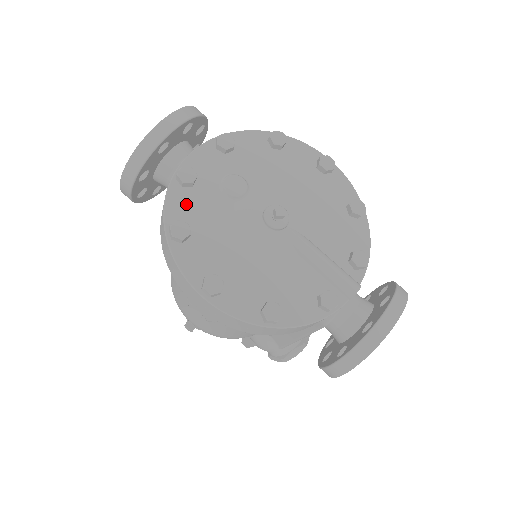
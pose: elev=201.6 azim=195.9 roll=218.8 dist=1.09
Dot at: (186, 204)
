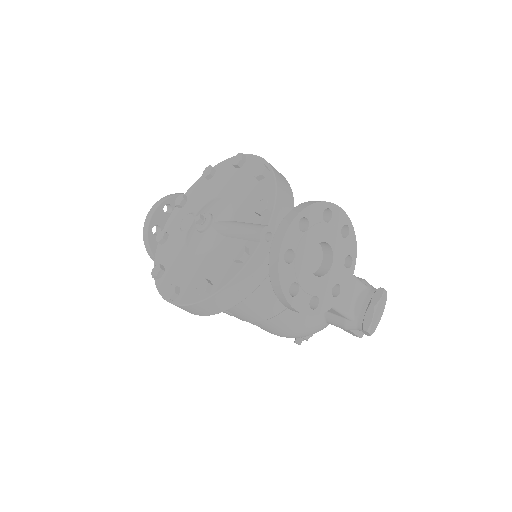
Dot at: (164, 253)
